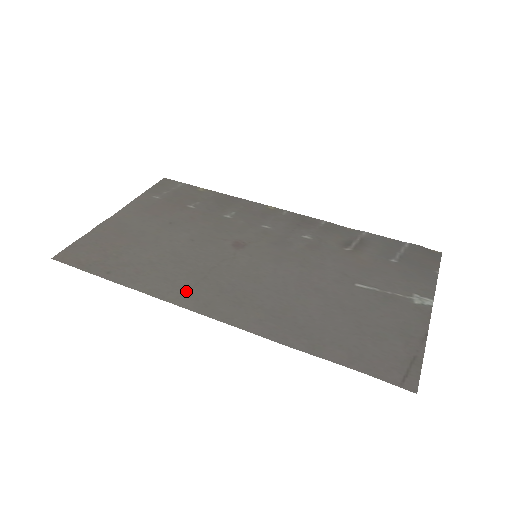
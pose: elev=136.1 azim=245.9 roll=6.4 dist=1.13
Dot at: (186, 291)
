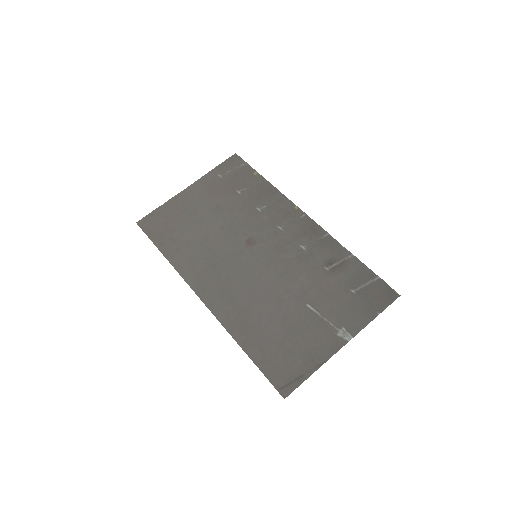
Dot at: (197, 274)
